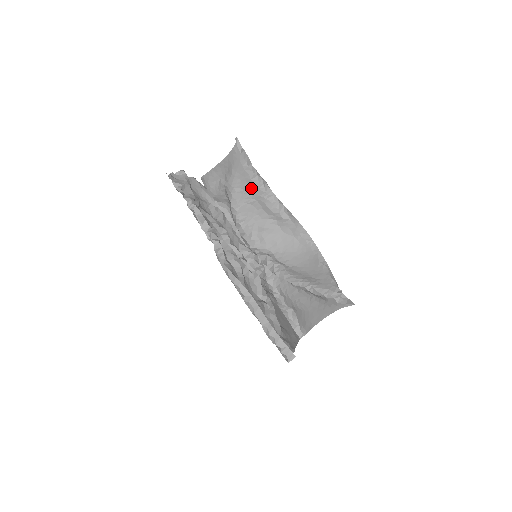
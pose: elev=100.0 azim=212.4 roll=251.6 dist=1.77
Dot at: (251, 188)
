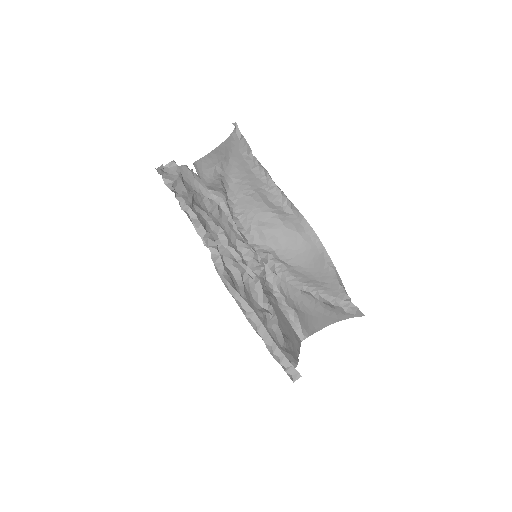
Dot at: (251, 179)
